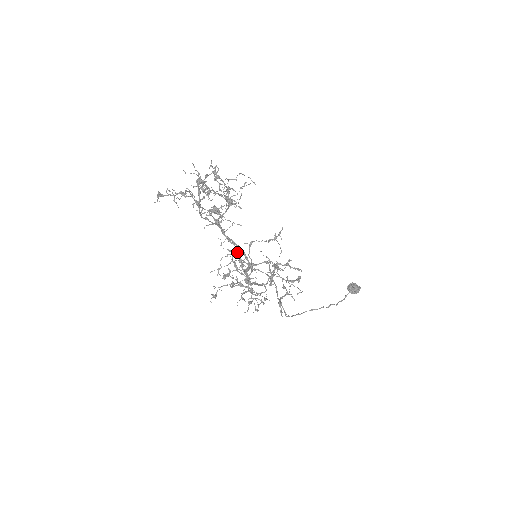
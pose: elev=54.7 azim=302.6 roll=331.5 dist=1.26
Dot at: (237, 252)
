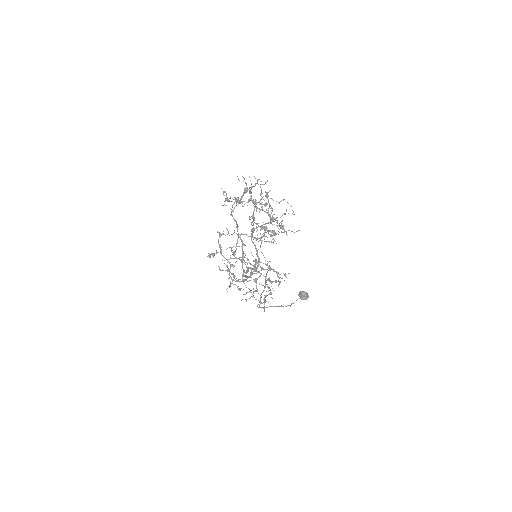
Dot at: occluded
